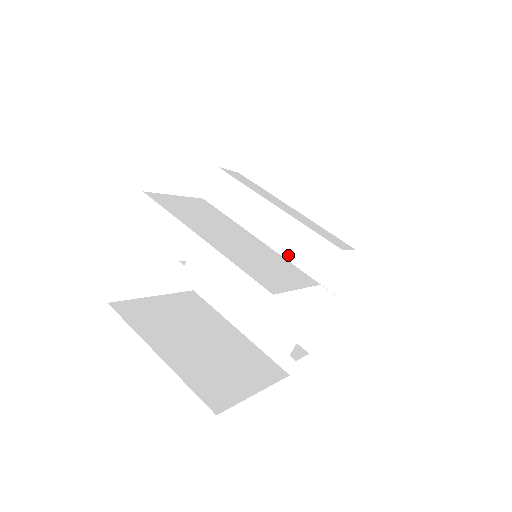
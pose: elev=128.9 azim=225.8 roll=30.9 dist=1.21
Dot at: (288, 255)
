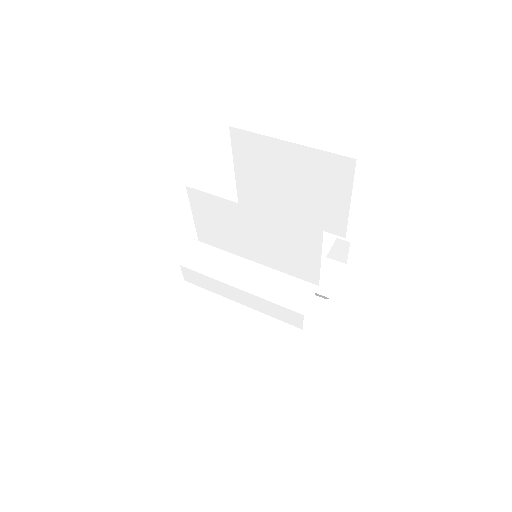
Dot at: occluded
